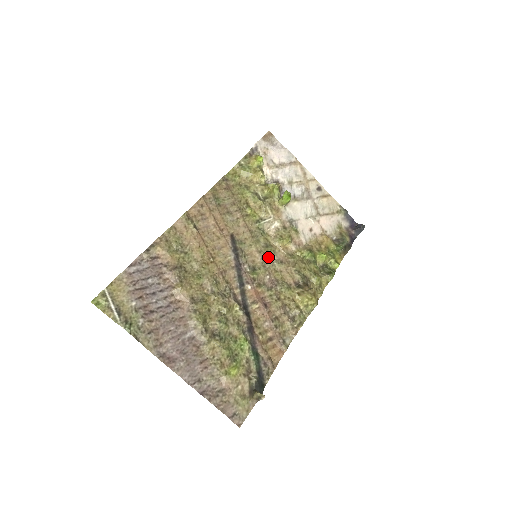
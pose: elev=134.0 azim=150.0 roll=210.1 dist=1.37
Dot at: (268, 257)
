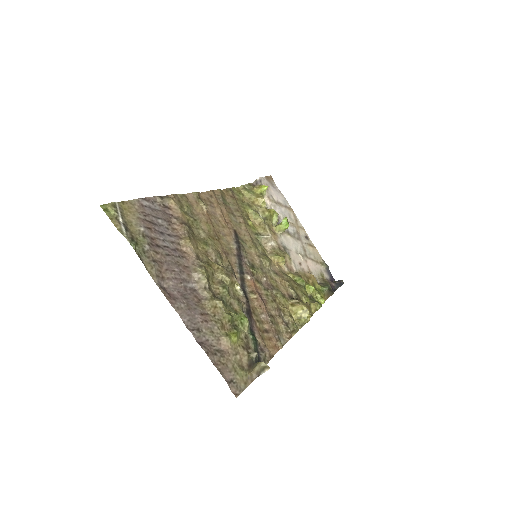
Dot at: (265, 263)
